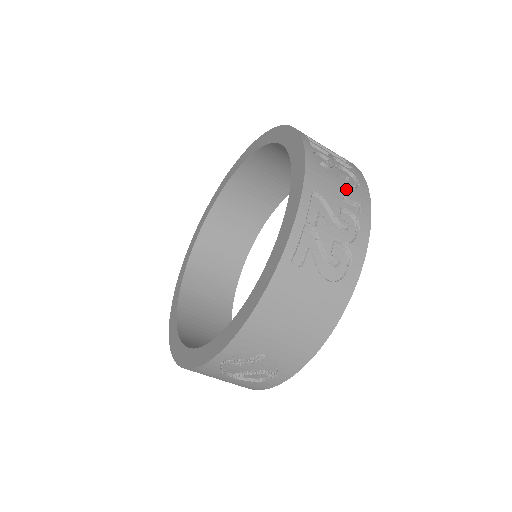
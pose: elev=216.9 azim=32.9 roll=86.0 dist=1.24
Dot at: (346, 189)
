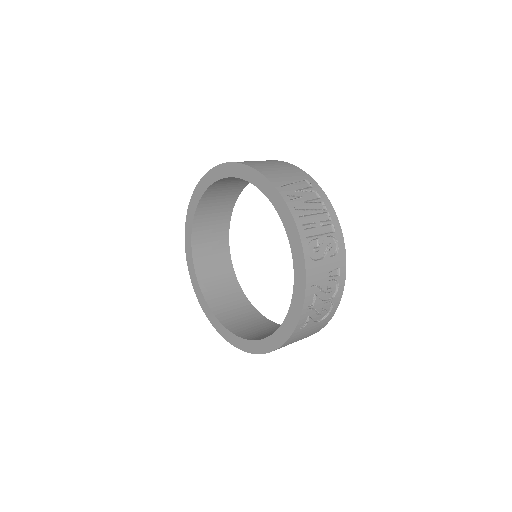
Dot at: (331, 263)
